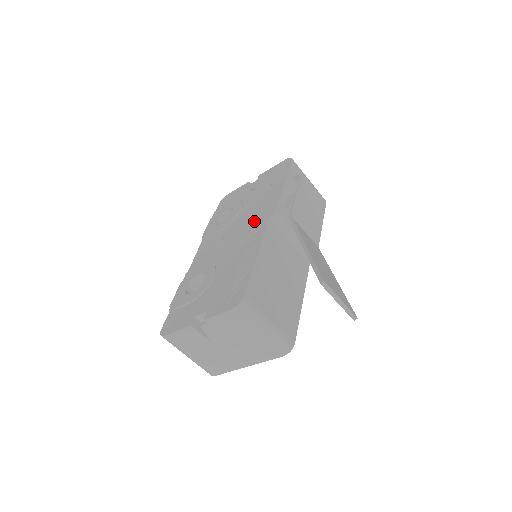
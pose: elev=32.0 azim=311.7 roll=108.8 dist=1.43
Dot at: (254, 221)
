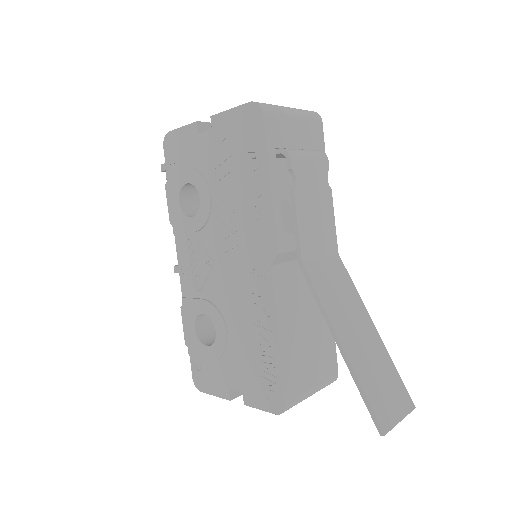
Dot at: (247, 253)
